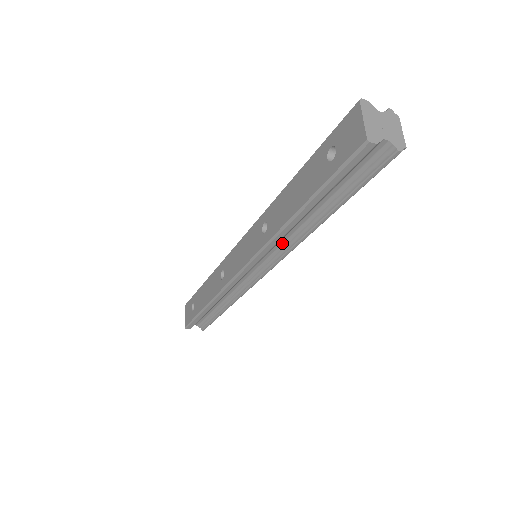
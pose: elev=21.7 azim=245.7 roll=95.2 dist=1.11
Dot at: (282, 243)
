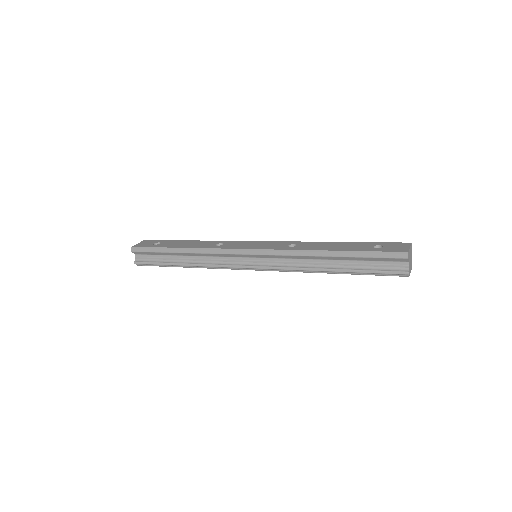
Dot at: (290, 261)
